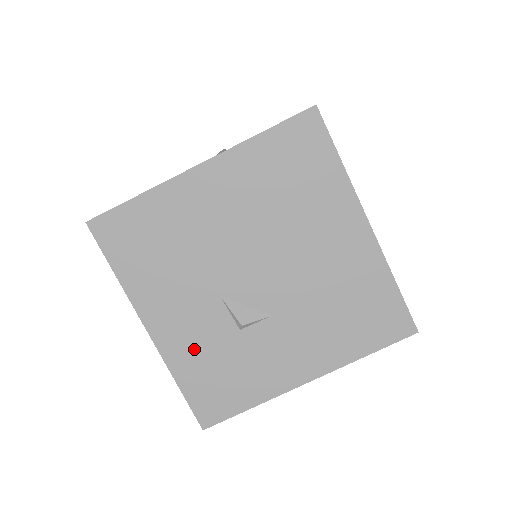
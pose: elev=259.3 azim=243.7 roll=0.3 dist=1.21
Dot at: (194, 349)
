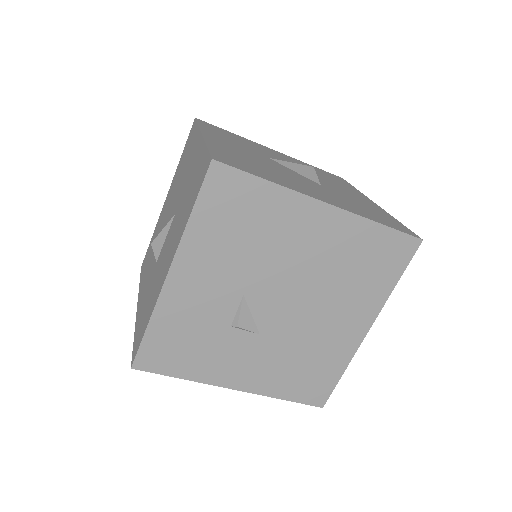
Dot at: (187, 313)
